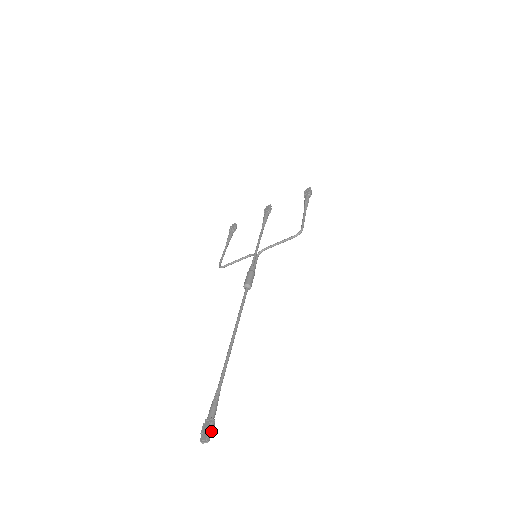
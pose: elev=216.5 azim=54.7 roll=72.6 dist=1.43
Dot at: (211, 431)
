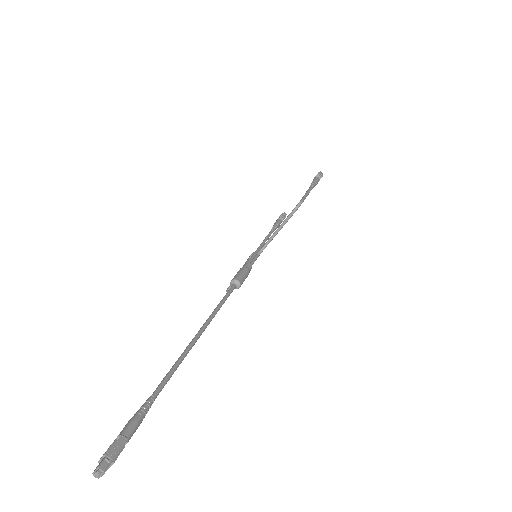
Dot at: (111, 453)
